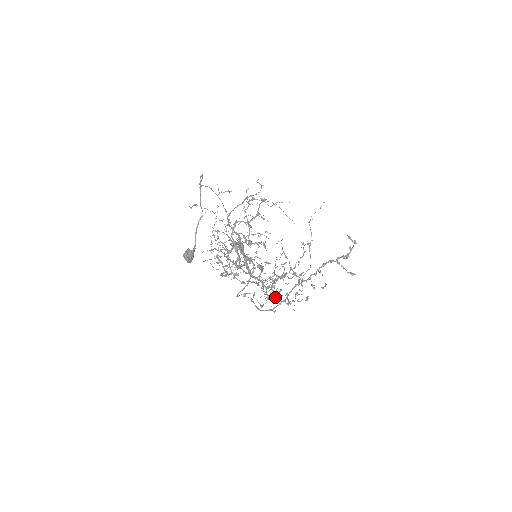
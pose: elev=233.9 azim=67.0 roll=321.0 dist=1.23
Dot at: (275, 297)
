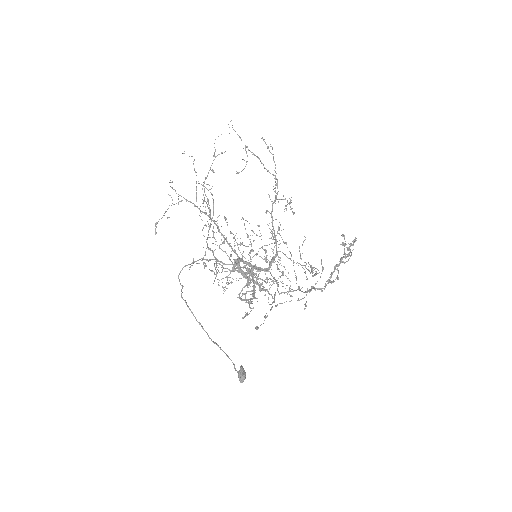
Dot at: occluded
